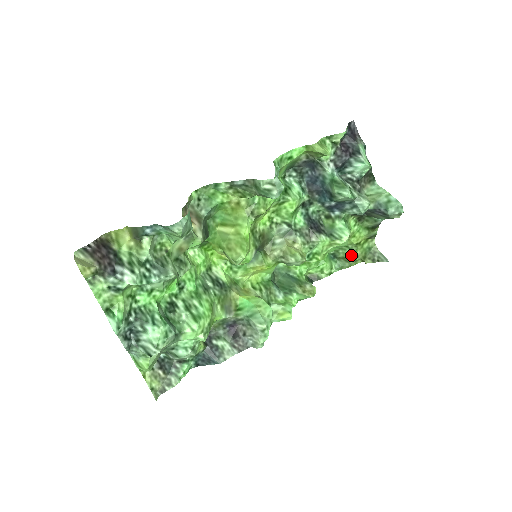
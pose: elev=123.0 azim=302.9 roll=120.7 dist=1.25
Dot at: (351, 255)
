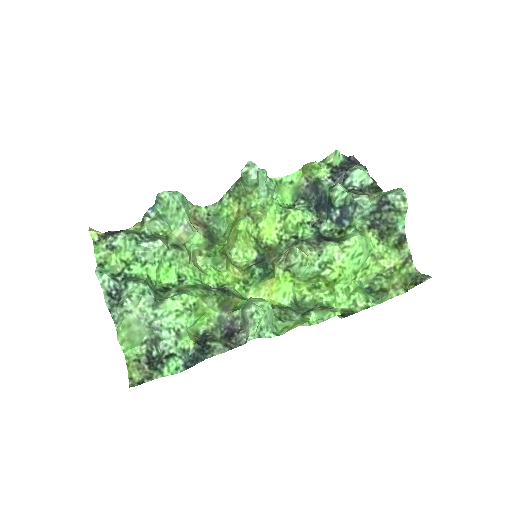
Dot at: (388, 283)
